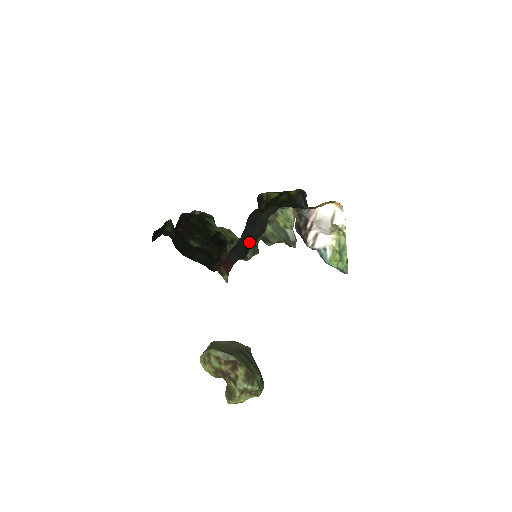
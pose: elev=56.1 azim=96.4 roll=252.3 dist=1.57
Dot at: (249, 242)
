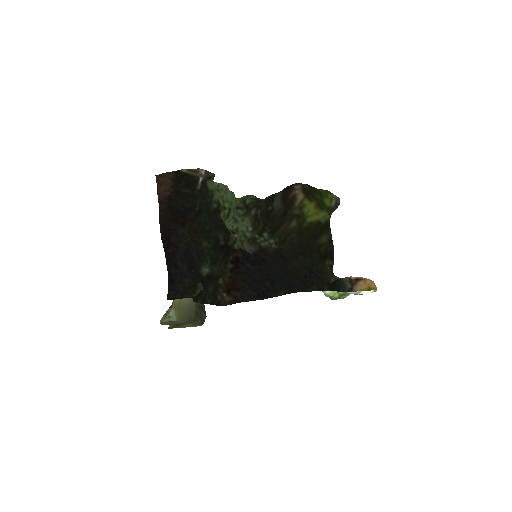
Dot at: (262, 263)
